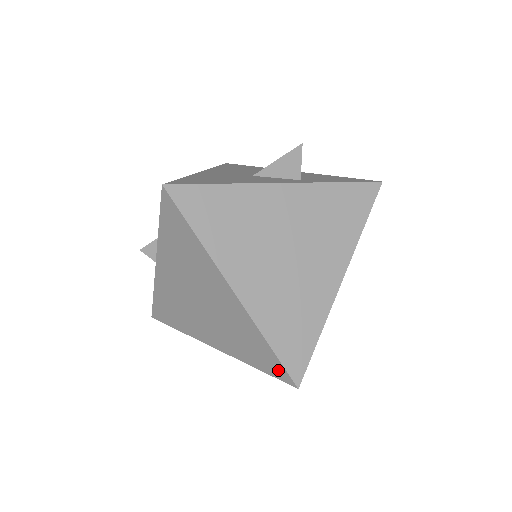
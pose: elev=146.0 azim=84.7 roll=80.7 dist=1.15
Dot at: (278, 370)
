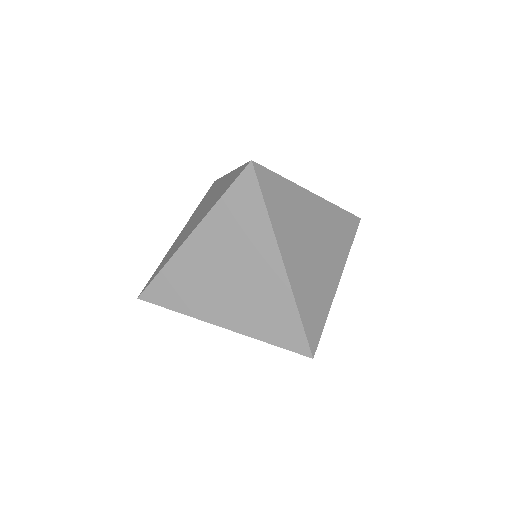
Dot at: (240, 171)
